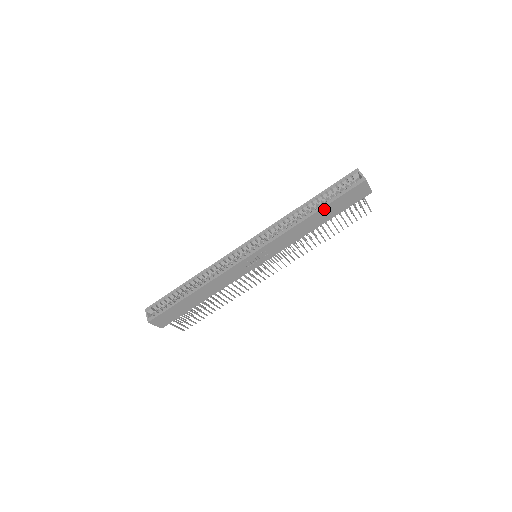
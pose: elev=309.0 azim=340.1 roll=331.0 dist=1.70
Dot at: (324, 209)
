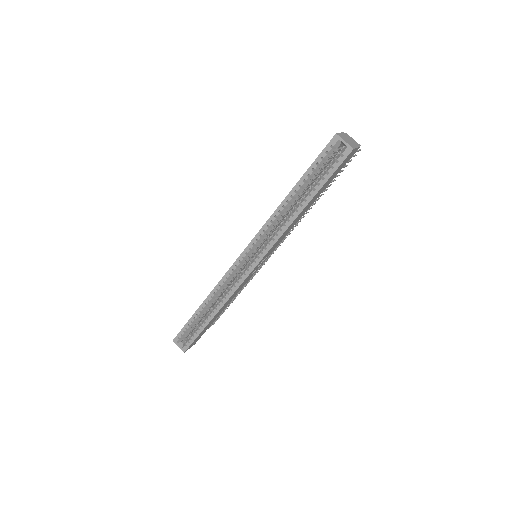
Dot at: (314, 196)
